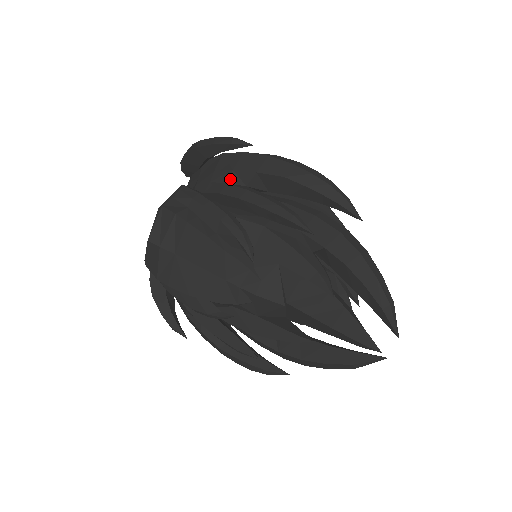
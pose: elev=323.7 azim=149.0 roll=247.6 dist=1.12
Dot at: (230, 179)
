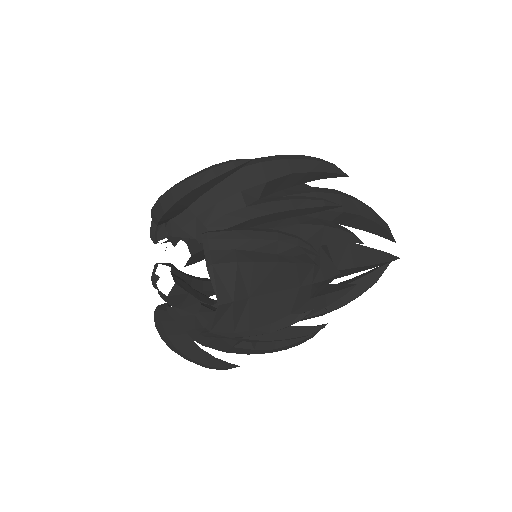
Dot at: (245, 201)
